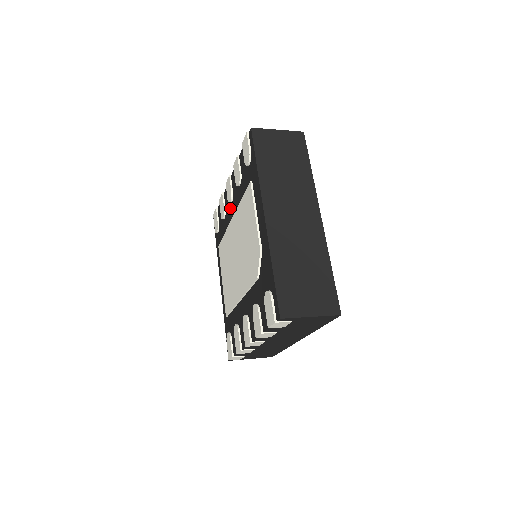
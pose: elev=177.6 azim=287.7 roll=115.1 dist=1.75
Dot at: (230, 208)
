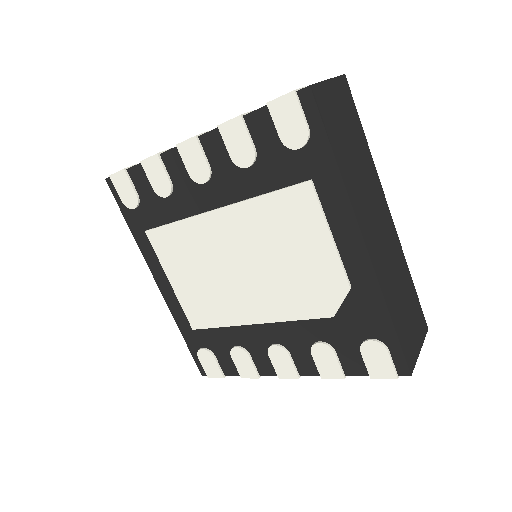
Dot at: (198, 189)
